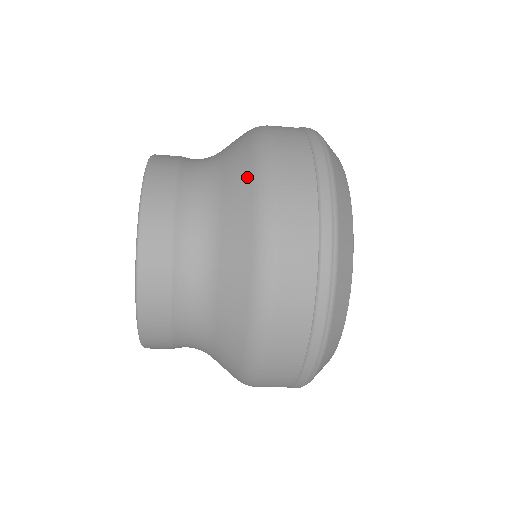
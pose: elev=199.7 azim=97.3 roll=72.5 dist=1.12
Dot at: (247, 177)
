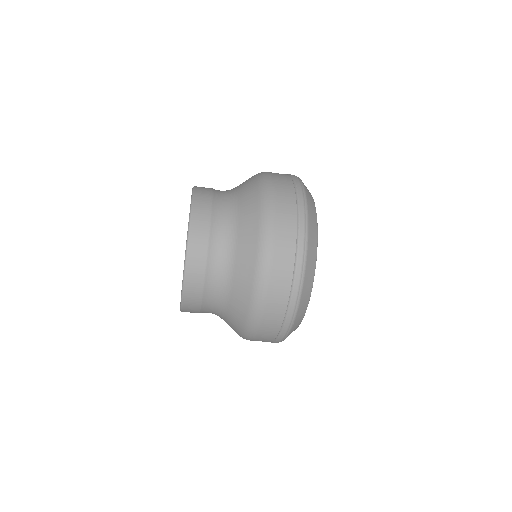
Dot at: (254, 238)
